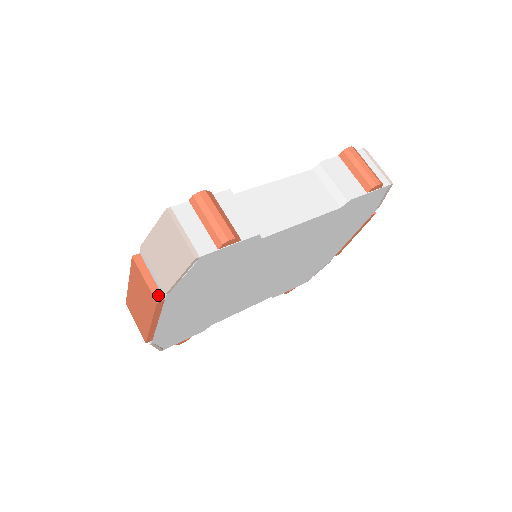
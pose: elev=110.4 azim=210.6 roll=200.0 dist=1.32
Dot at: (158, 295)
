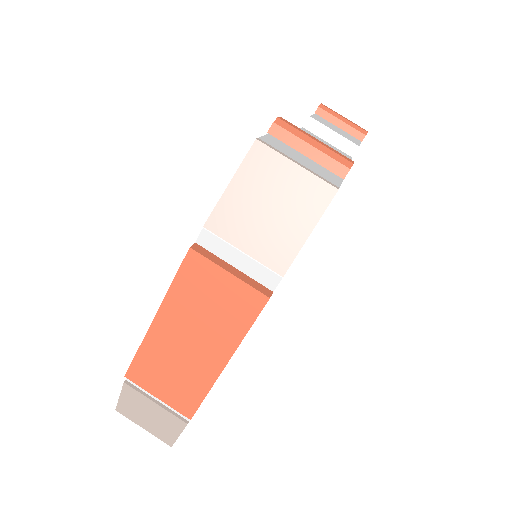
Dot at: (262, 288)
